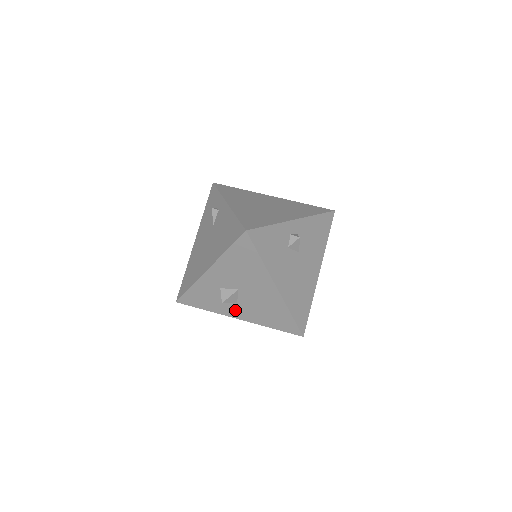
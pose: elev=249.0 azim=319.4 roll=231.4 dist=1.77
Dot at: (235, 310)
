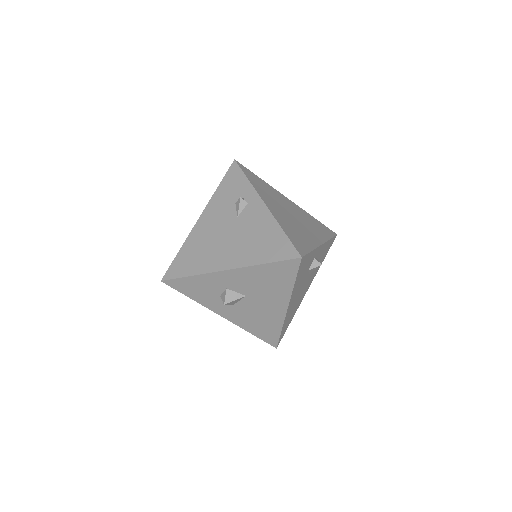
Dot at: (225, 309)
